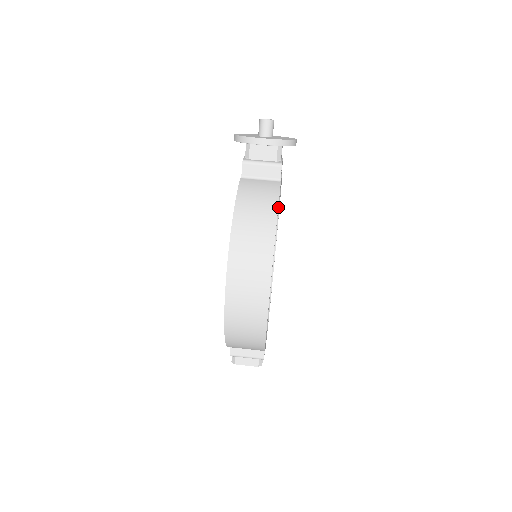
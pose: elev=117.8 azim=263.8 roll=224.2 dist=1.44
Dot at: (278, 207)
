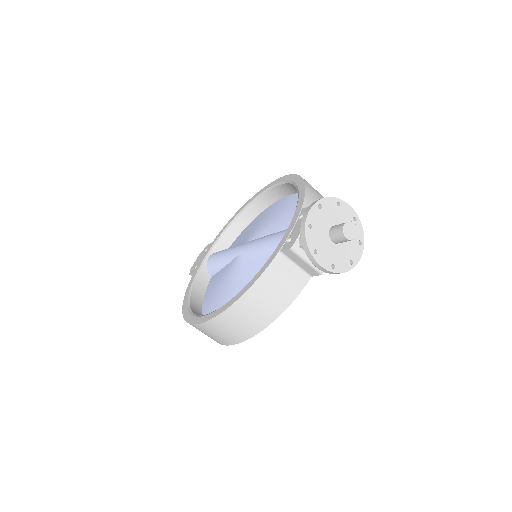
Dot at: occluded
